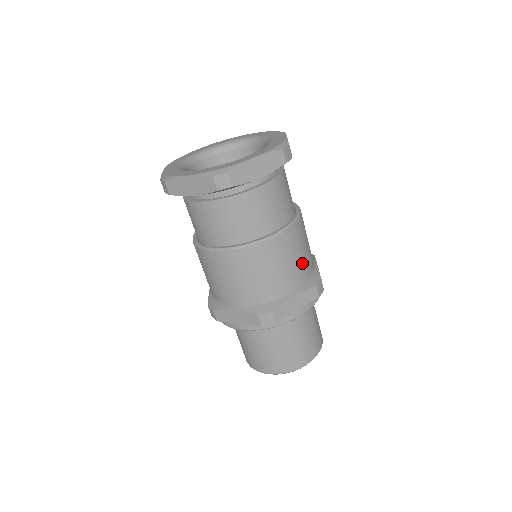
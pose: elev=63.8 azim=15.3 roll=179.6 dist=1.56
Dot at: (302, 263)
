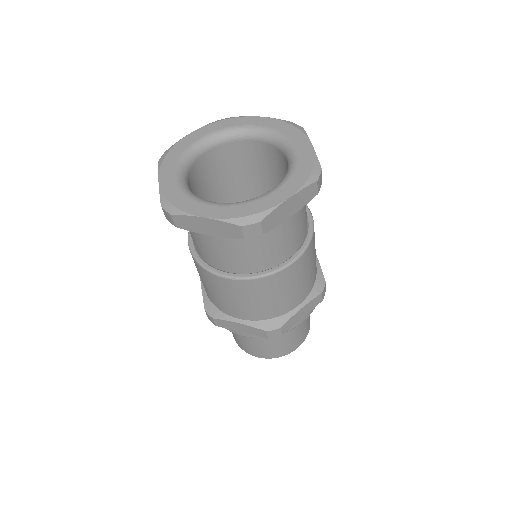
Dot at: (261, 307)
